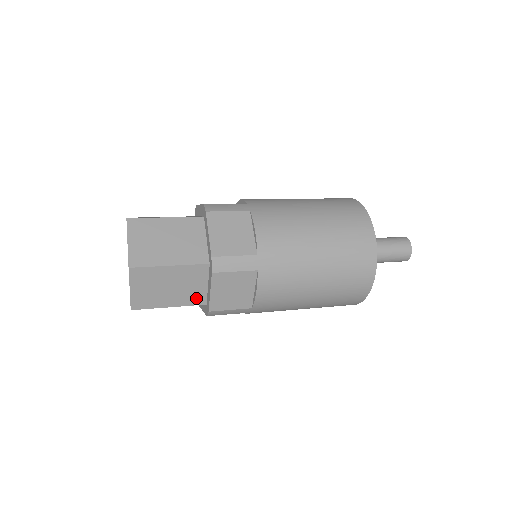
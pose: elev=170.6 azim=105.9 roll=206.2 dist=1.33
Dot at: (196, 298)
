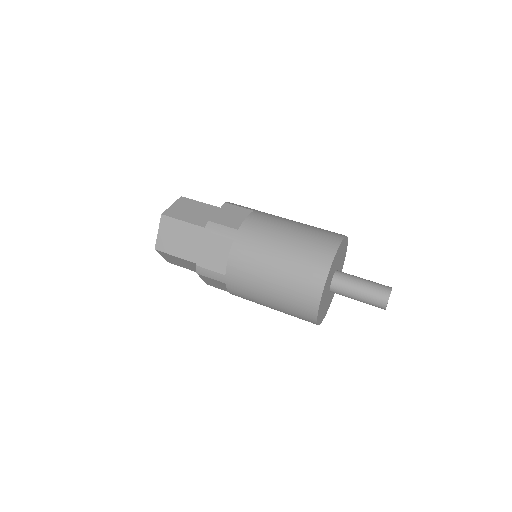
Dot at: occluded
